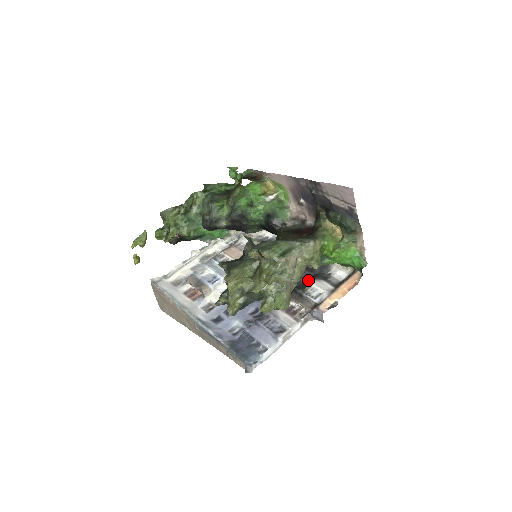
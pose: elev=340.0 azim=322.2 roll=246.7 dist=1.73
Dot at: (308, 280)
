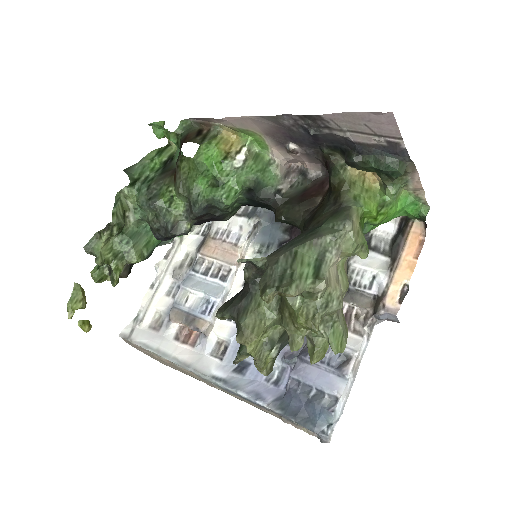
Dot at: occluded
